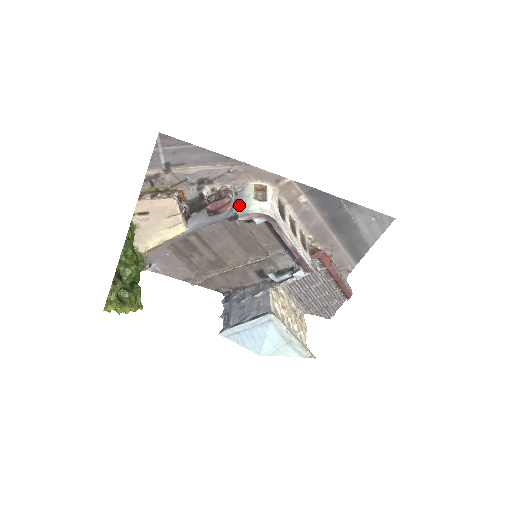
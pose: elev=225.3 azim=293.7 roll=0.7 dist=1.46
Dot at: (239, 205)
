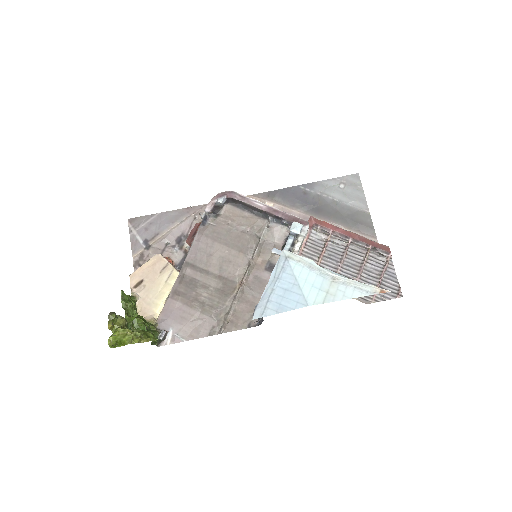
Dot at: occluded
